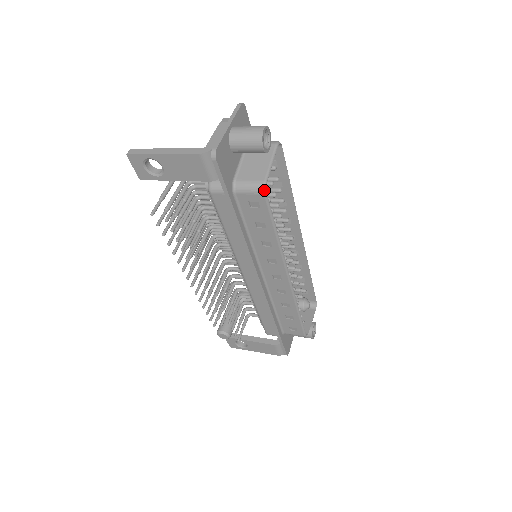
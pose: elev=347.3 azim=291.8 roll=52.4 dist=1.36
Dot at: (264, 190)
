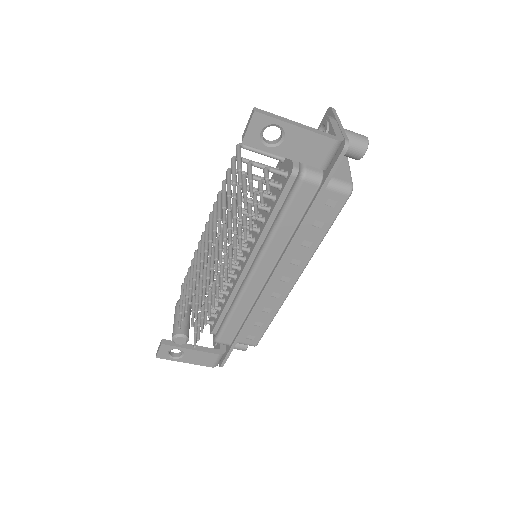
Dot at: (351, 192)
